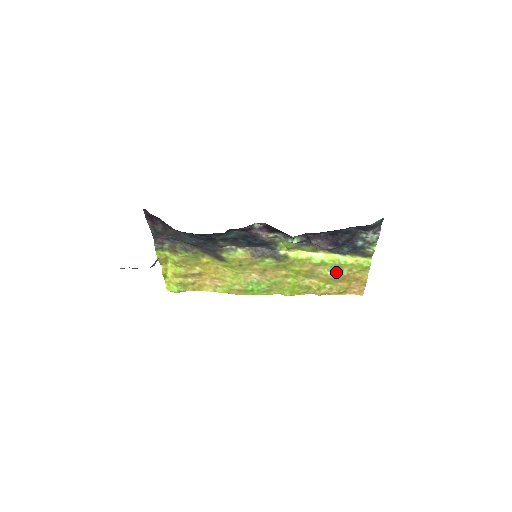
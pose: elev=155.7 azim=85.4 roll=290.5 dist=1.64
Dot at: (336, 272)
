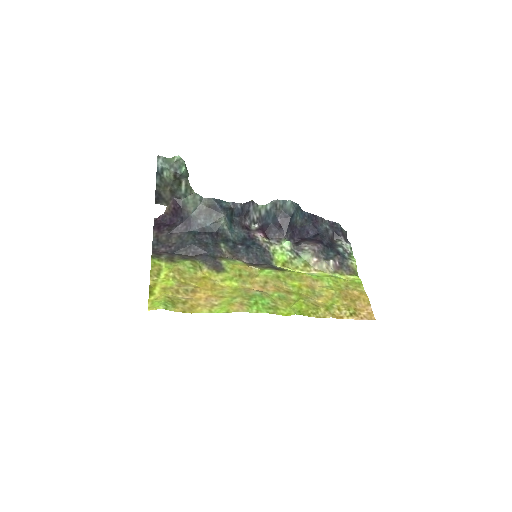
Dot at: (335, 287)
